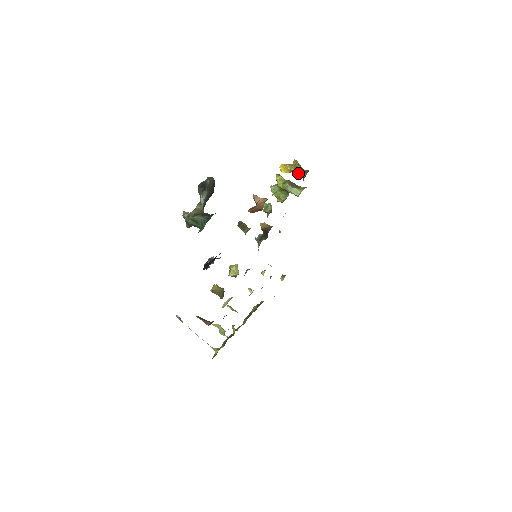
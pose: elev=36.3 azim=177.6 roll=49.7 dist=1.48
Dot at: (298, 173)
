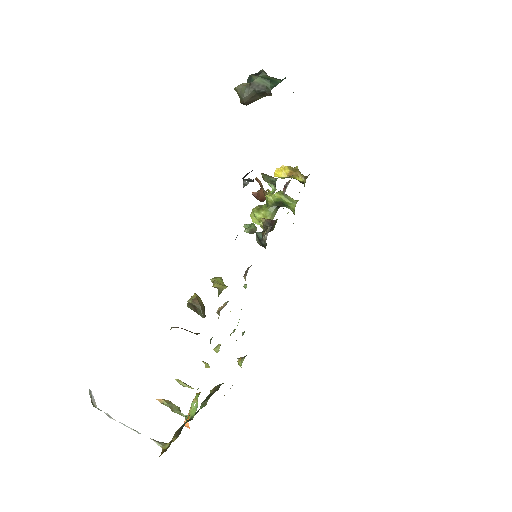
Dot at: (298, 175)
